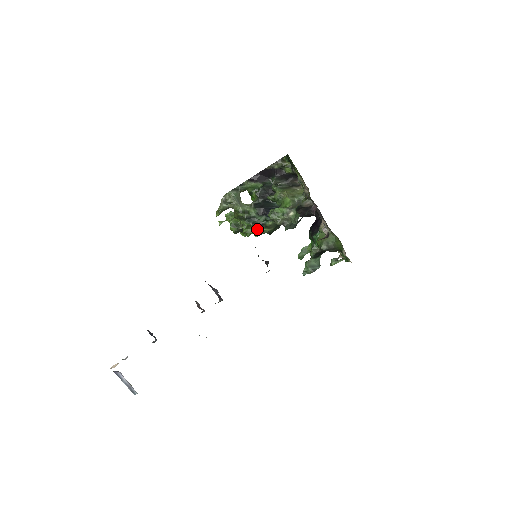
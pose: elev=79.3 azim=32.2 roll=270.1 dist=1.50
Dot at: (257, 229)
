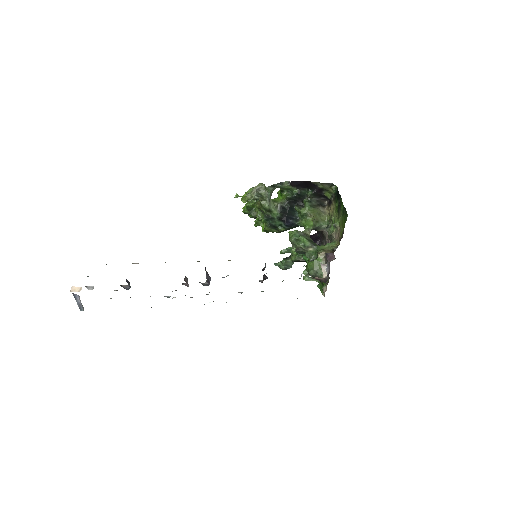
Dot at: (269, 229)
